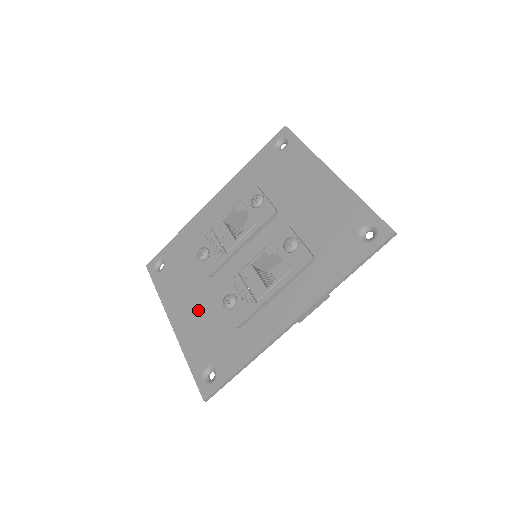
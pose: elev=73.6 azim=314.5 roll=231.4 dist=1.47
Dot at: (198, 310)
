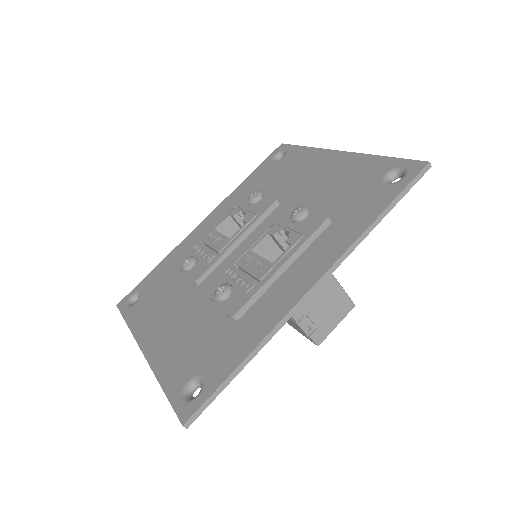
Dot at: (180, 322)
